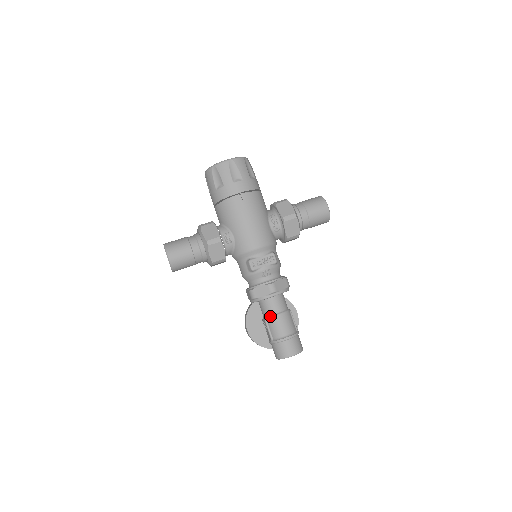
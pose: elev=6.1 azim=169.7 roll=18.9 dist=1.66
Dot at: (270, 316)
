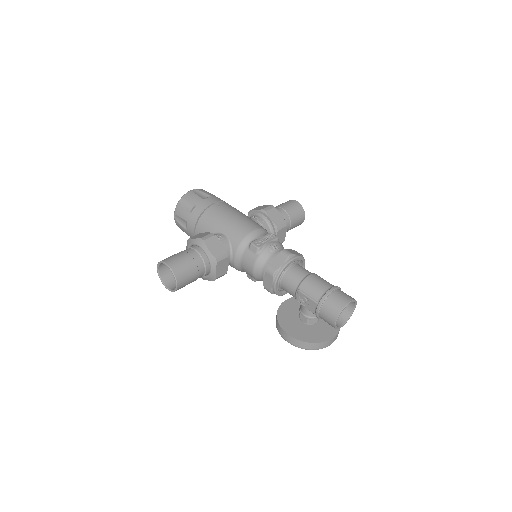
Dot at: (301, 282)
